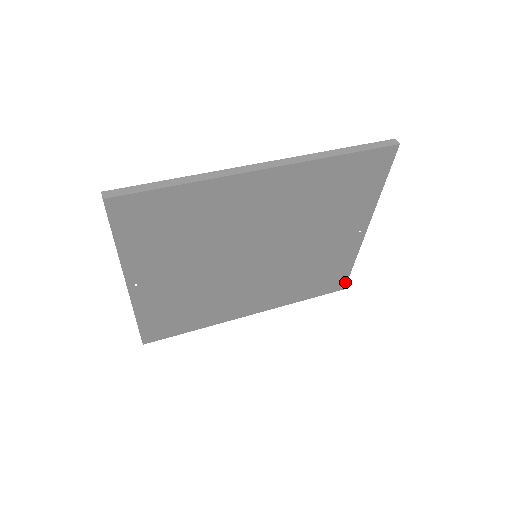
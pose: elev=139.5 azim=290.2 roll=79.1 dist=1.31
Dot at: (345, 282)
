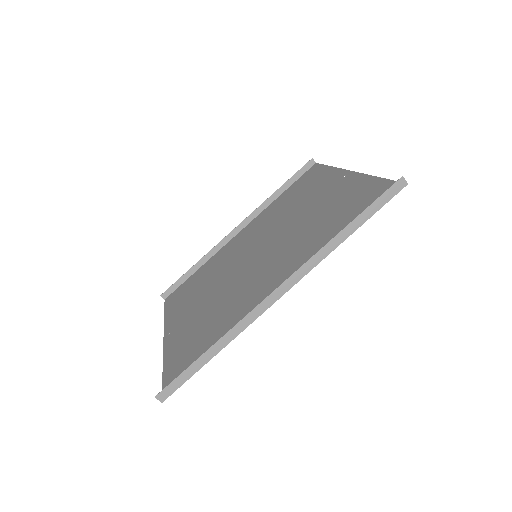
Dot at: (318, 165)
